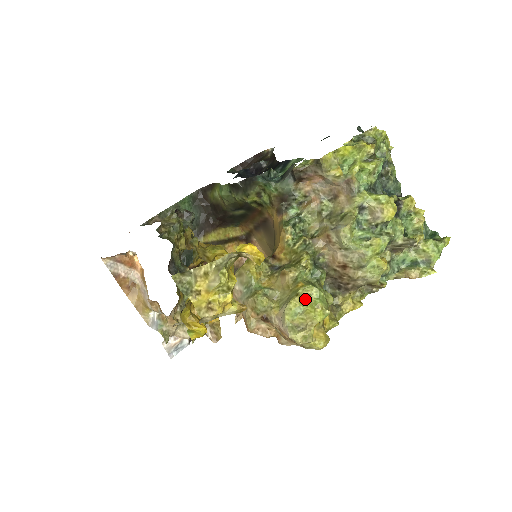
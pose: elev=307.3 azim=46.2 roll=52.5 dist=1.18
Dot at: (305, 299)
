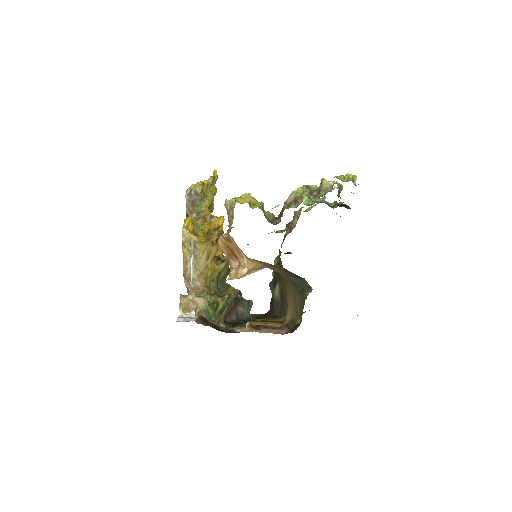
Dot at: occluded
